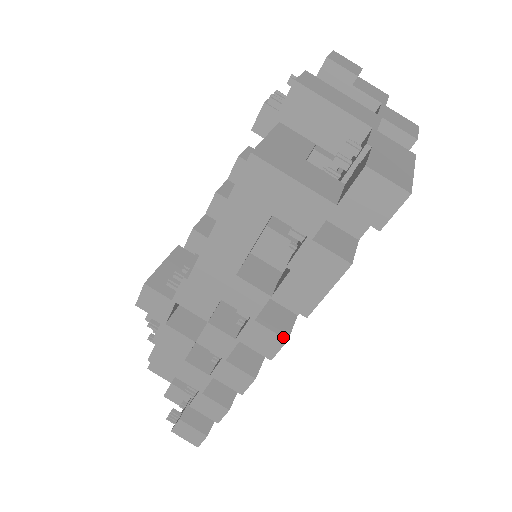
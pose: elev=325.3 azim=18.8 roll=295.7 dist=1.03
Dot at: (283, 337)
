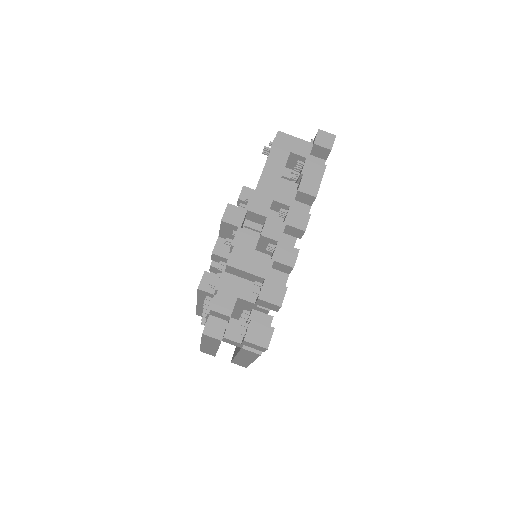
Dot at: (308, 213)
